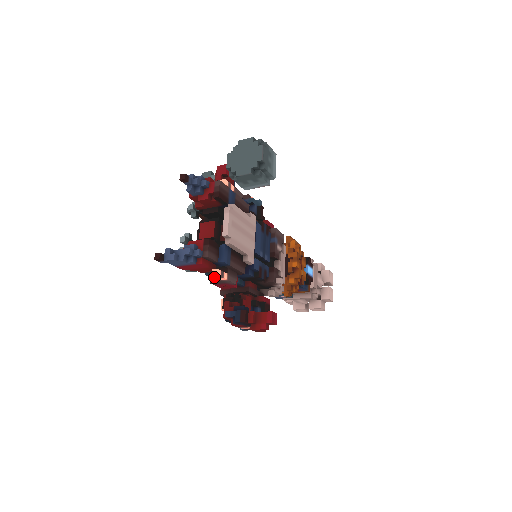
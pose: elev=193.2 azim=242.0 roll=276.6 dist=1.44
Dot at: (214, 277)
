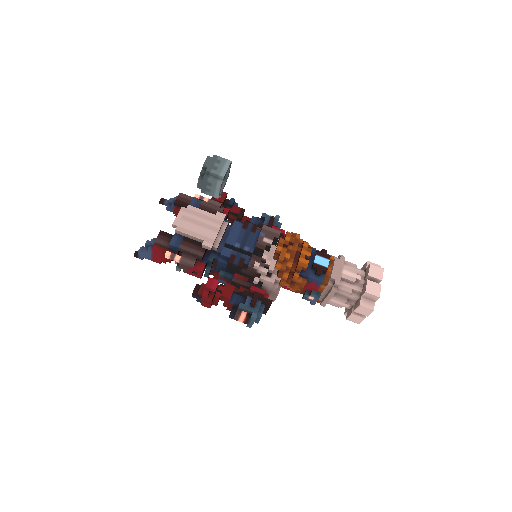
Dot at: (179, 264)
